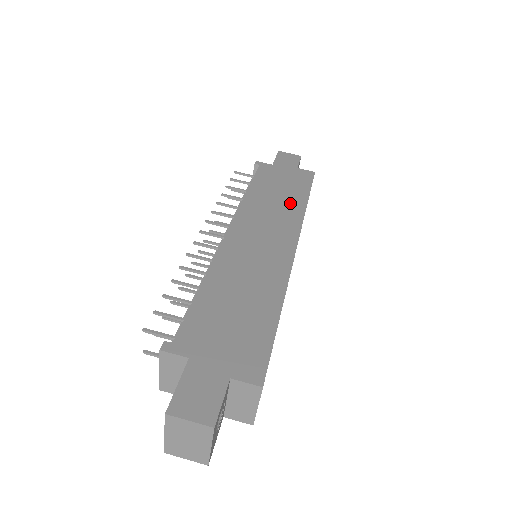
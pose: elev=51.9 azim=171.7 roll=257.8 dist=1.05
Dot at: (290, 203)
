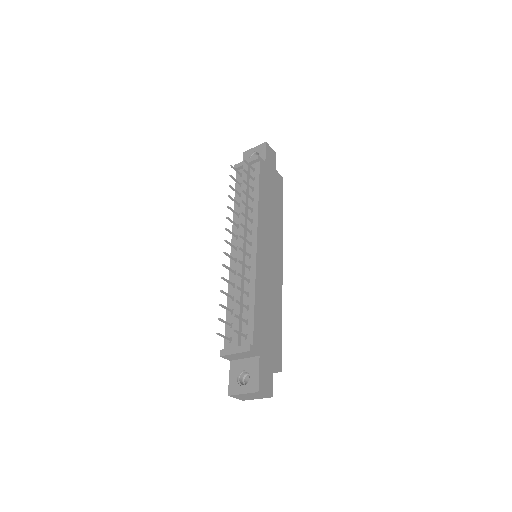
Dot at: (277, 215)
